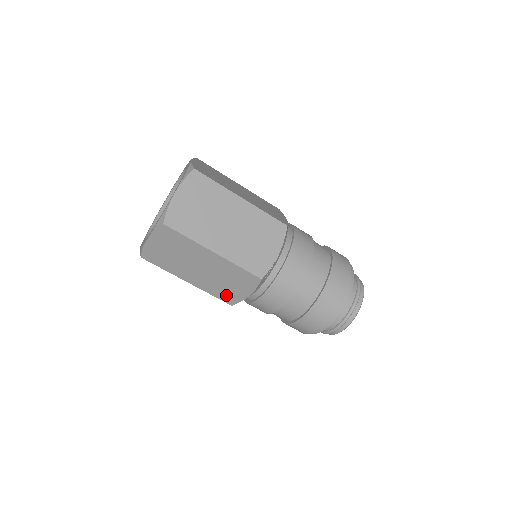
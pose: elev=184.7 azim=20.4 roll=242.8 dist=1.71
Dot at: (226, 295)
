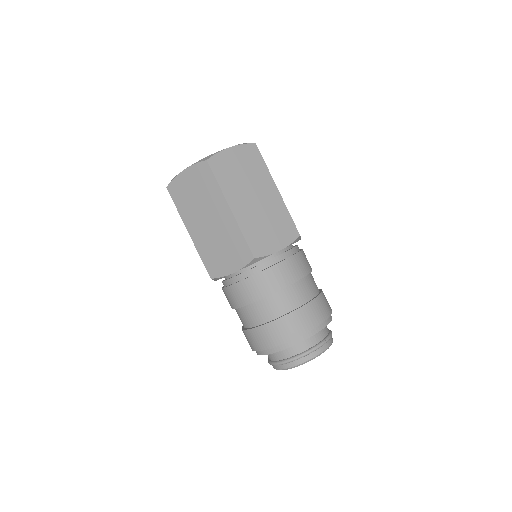
Dot at: occluded
